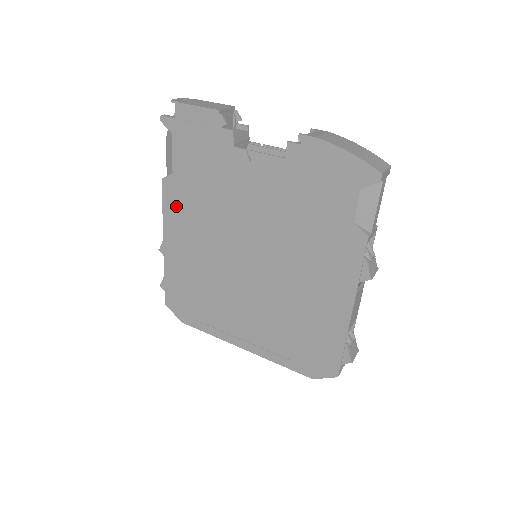
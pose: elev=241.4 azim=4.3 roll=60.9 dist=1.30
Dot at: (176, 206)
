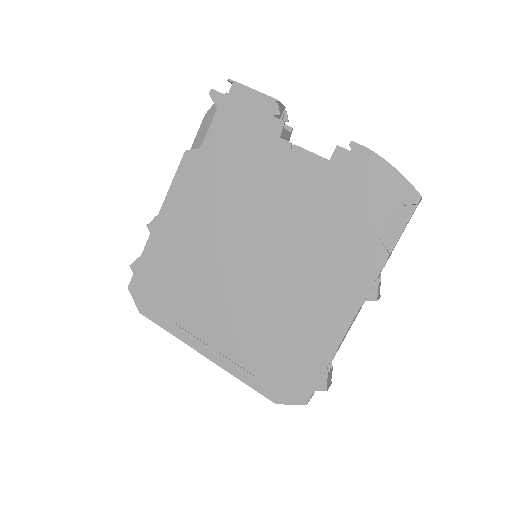
Dot at: (190, 182)
